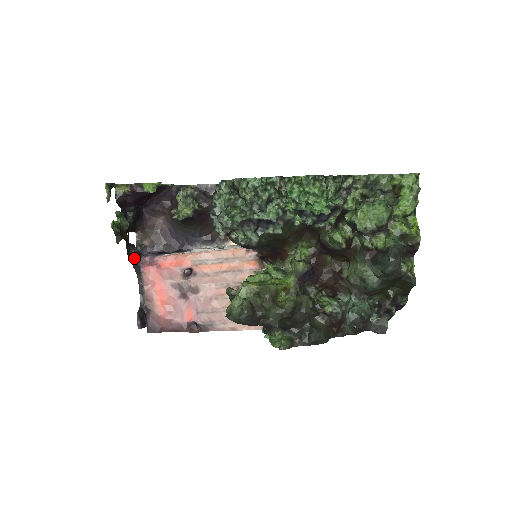
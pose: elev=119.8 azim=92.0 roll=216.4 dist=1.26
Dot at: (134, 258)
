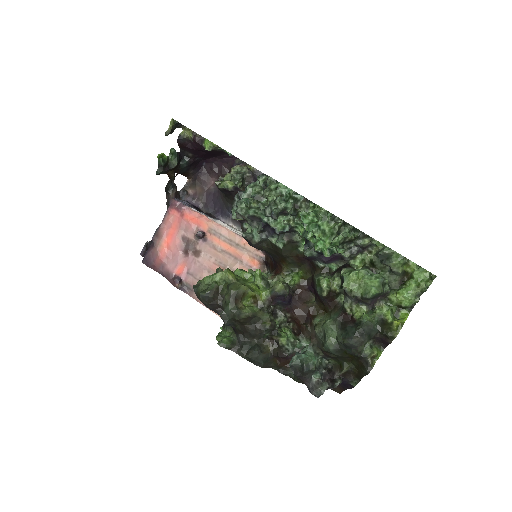
Dot at: (169, 196)
